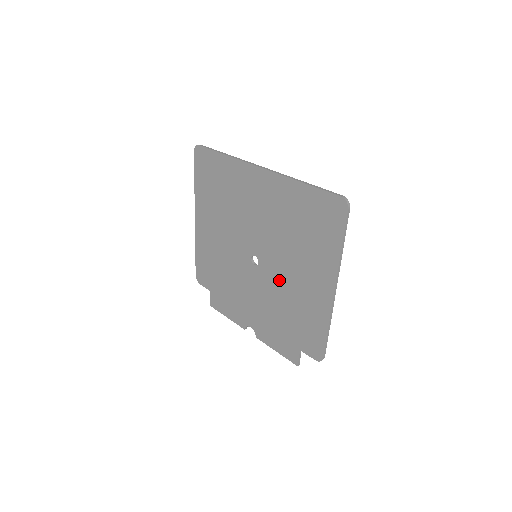
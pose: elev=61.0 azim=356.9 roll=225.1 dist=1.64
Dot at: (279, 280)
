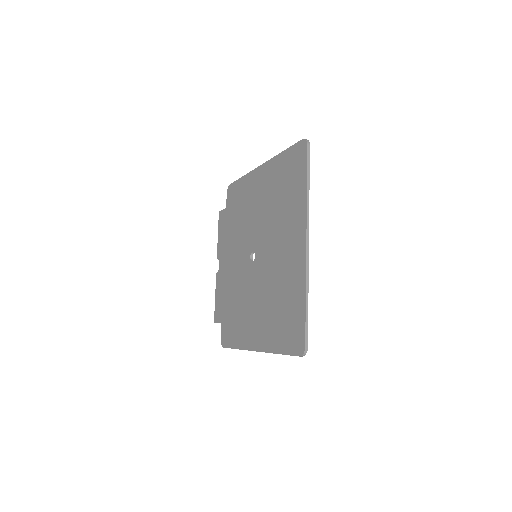
Dot at: (249, 289)
